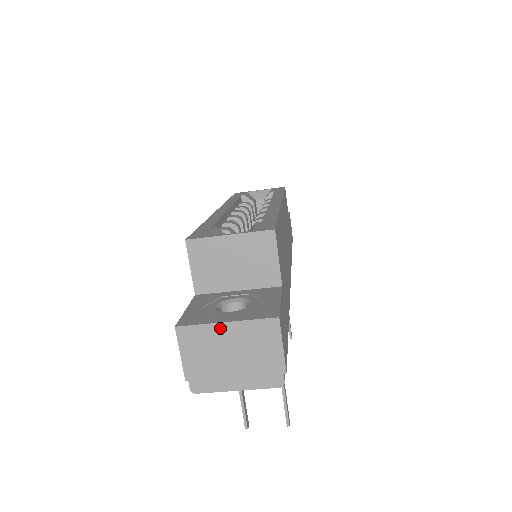
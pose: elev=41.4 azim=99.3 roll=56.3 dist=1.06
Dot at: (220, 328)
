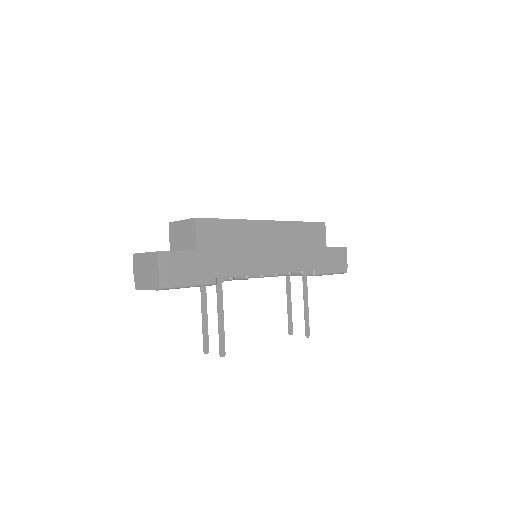
Dot at: (143, 256)
